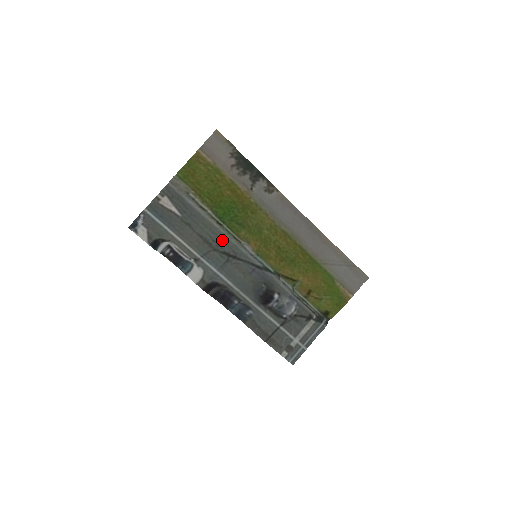
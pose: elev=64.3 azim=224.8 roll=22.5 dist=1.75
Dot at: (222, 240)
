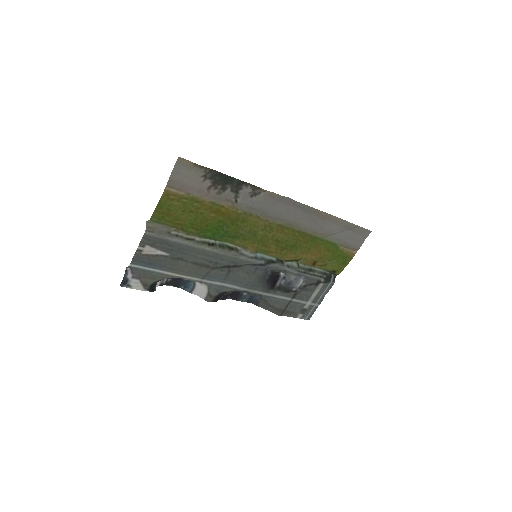
Dot at: (218, 258)
